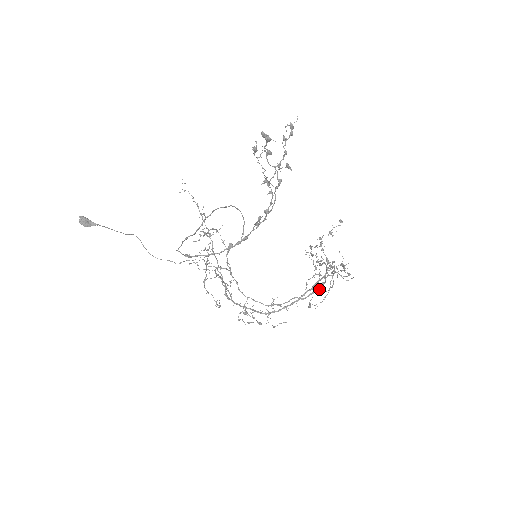
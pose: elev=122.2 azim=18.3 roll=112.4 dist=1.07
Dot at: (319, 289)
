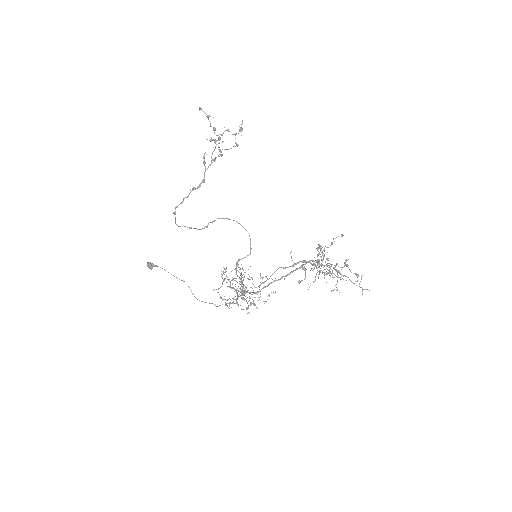
Dot at: (303, 262)
